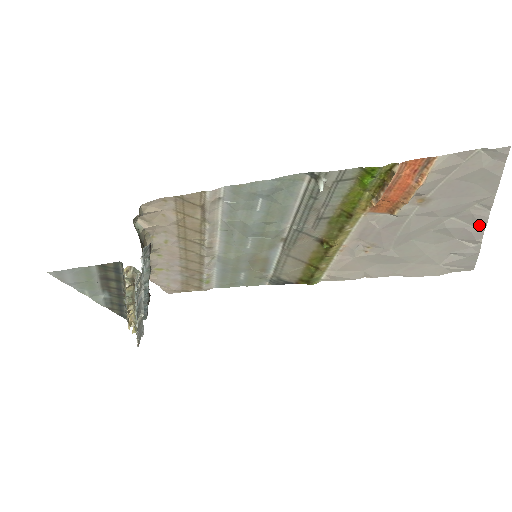
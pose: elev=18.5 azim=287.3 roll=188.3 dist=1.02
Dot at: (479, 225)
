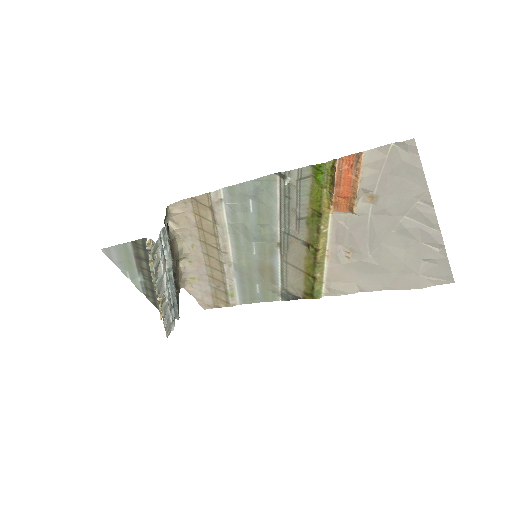
Dot at: (432, 225)
